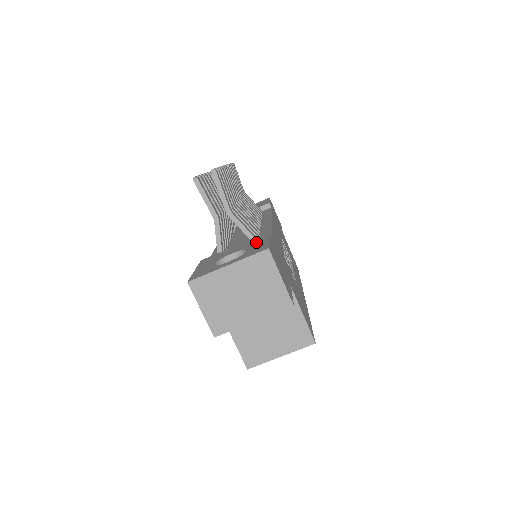
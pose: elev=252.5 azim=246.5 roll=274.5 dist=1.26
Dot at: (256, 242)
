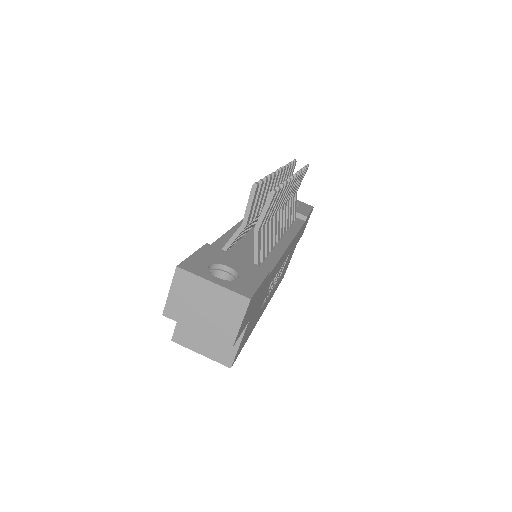
Dot at: (252, 275)
